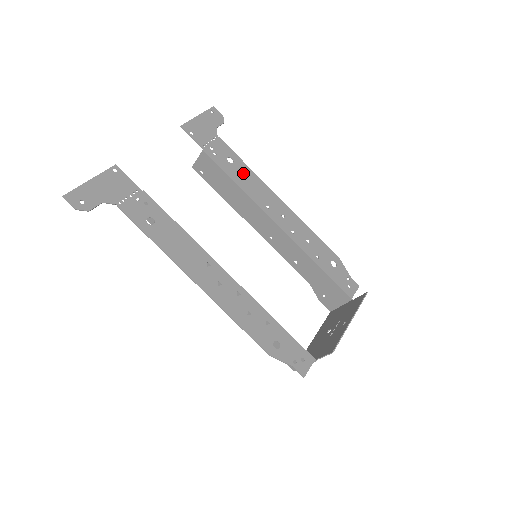
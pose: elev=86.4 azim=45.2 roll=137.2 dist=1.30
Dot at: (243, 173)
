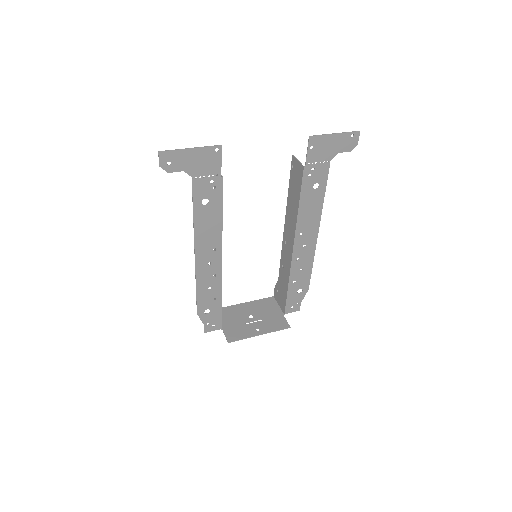
Dot at: (314, 201)
